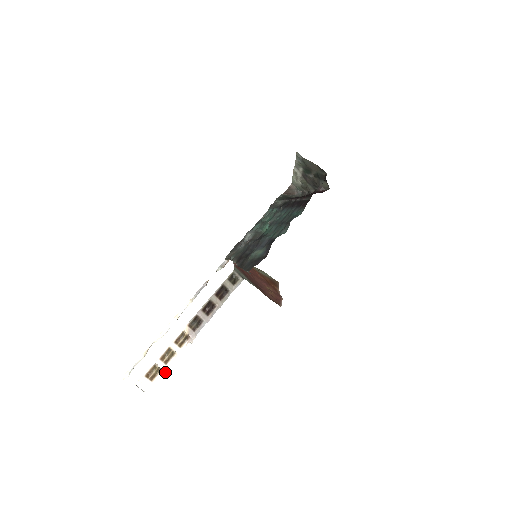
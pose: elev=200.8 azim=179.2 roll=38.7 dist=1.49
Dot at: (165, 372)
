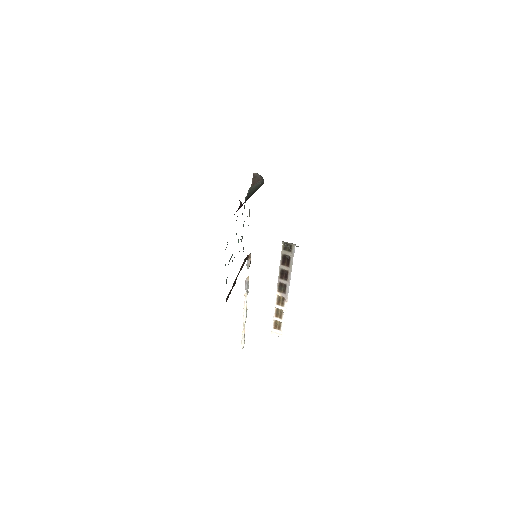
Dot at: occluded
